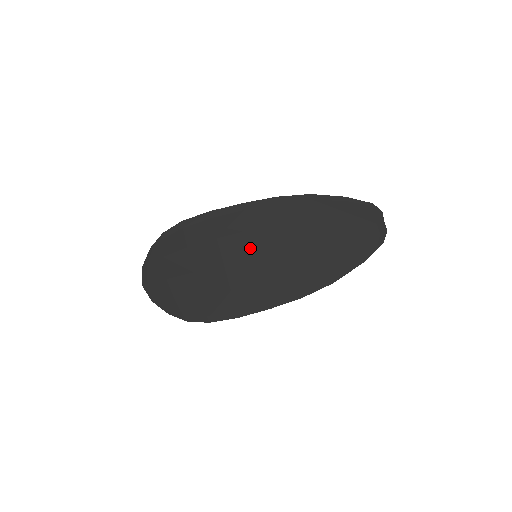
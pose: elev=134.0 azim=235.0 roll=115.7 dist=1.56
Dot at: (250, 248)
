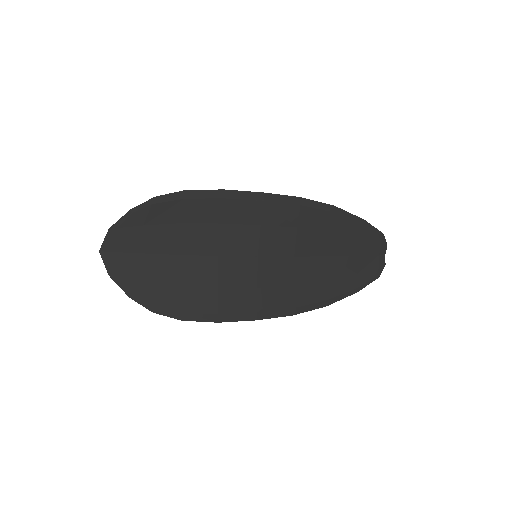
Dot at: (254, 246)
